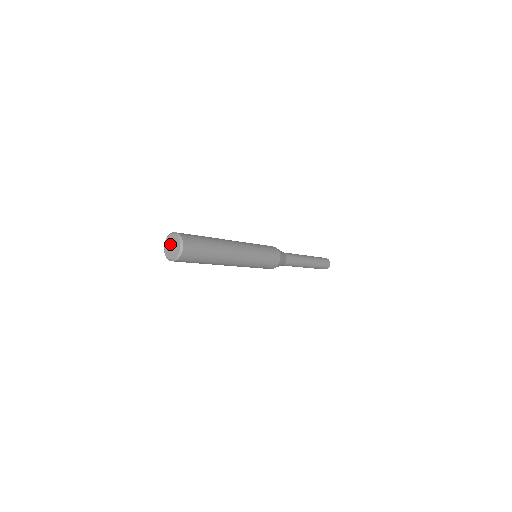
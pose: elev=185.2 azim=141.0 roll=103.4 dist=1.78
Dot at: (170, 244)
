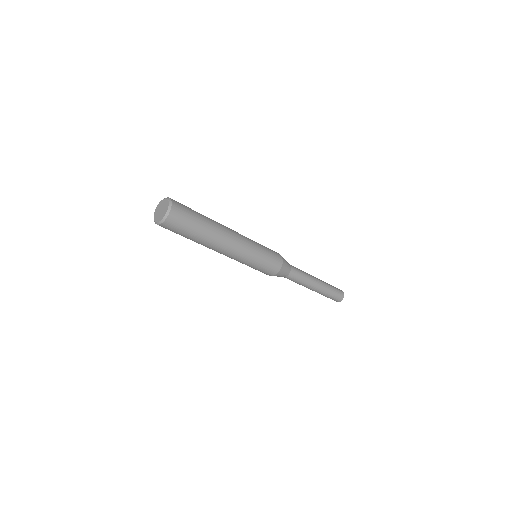
Dot at: (159, 212)
